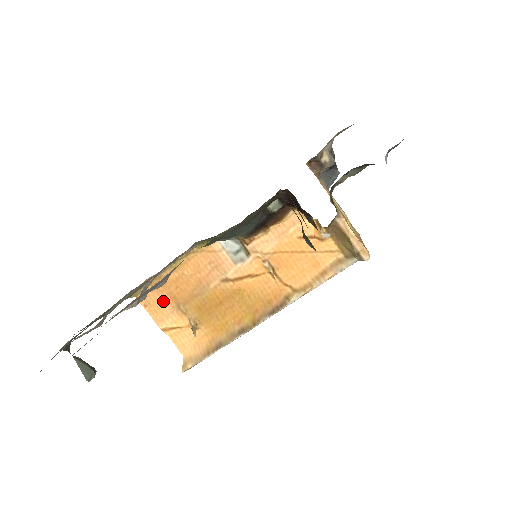
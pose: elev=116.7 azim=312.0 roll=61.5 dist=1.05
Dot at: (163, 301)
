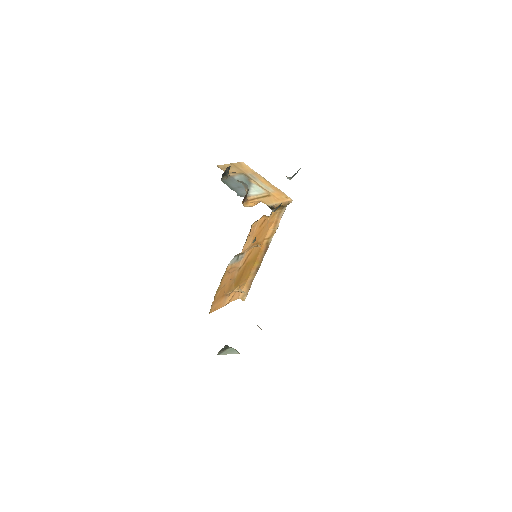
Dot at: (220, 301)
